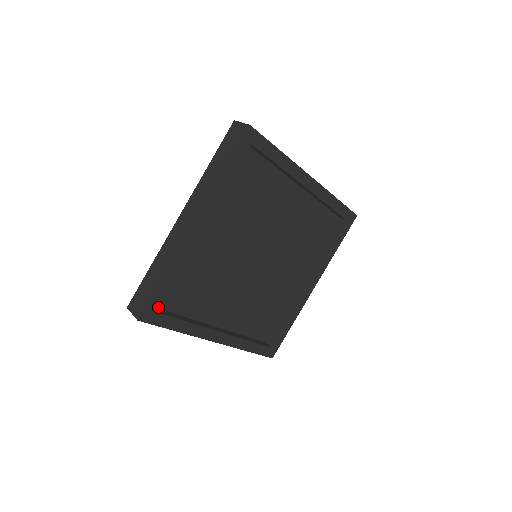
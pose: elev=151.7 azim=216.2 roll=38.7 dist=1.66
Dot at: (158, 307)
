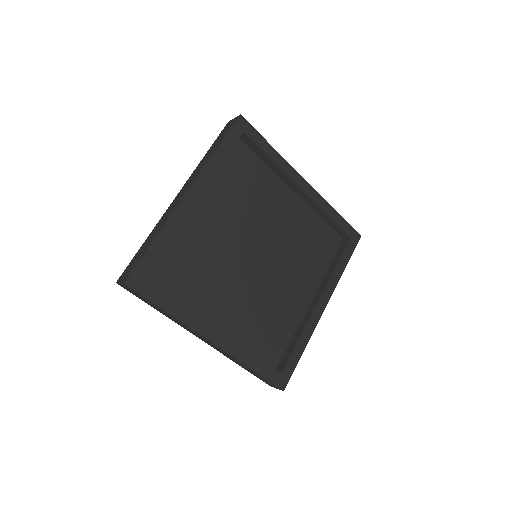
Dot at: occluded
